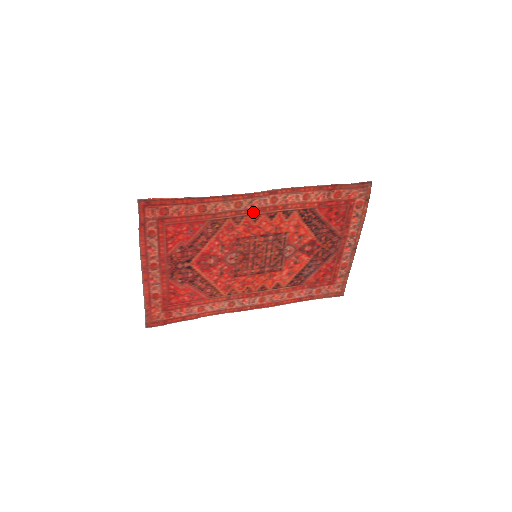
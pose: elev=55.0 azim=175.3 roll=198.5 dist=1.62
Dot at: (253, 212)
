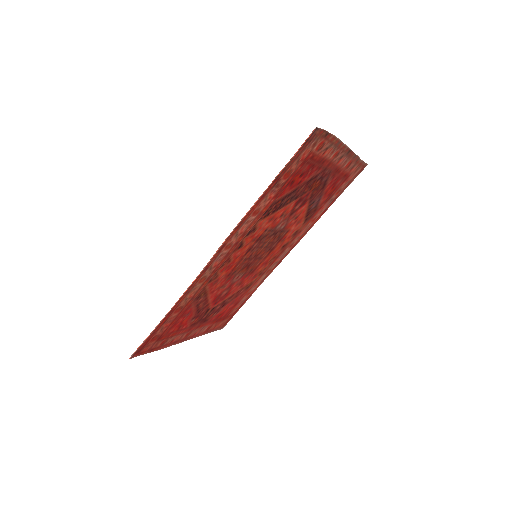
Dot at: (220, 265)
